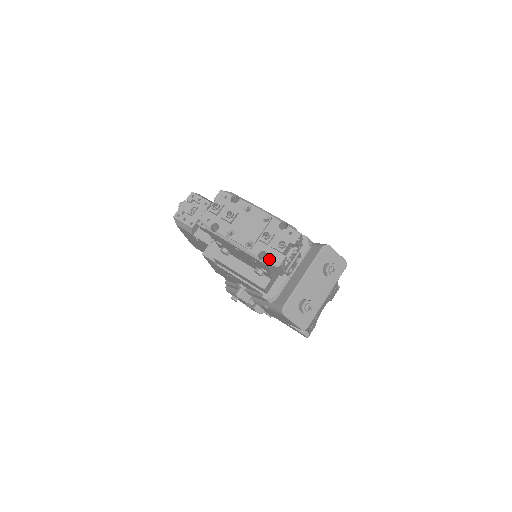
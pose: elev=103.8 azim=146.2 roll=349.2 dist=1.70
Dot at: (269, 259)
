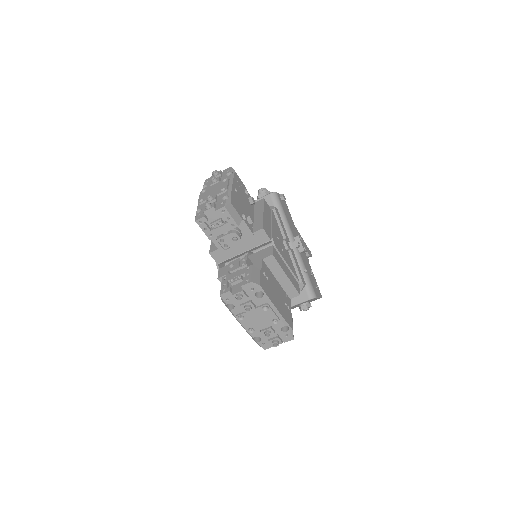
Dot at: (260, 343)
